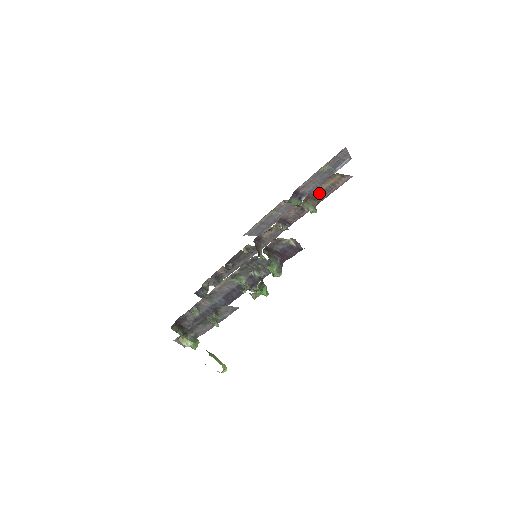
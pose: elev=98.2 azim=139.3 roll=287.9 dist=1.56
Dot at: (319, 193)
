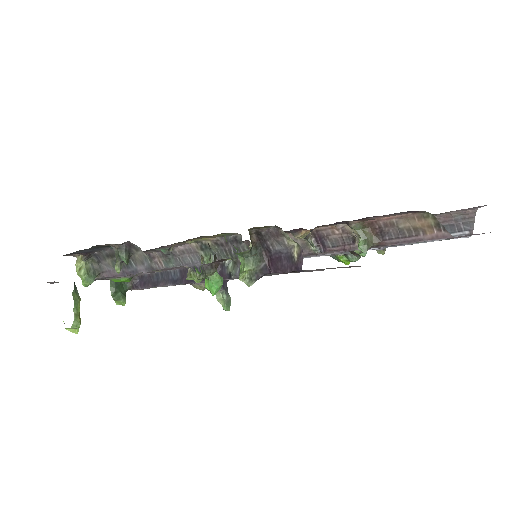
Dot at: (389, 229)
